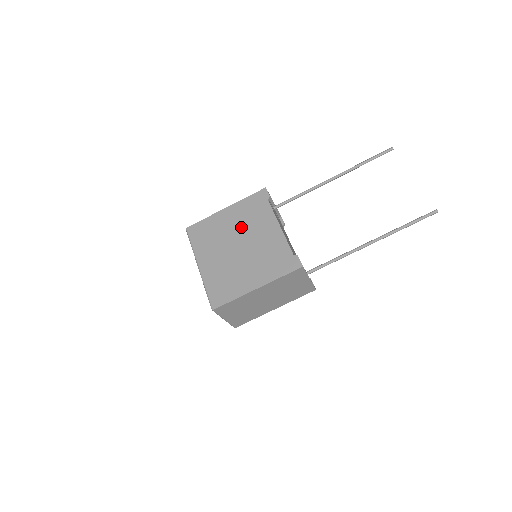
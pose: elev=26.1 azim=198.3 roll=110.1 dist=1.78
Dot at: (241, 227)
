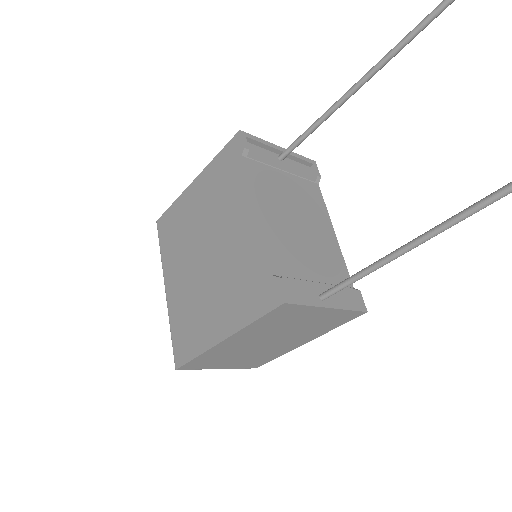
Dot at: (208, 216)
